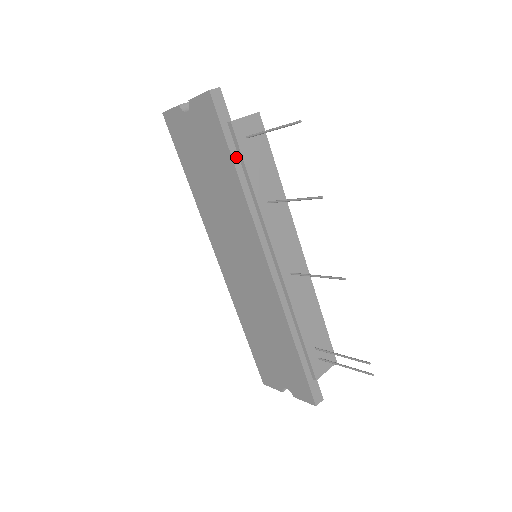
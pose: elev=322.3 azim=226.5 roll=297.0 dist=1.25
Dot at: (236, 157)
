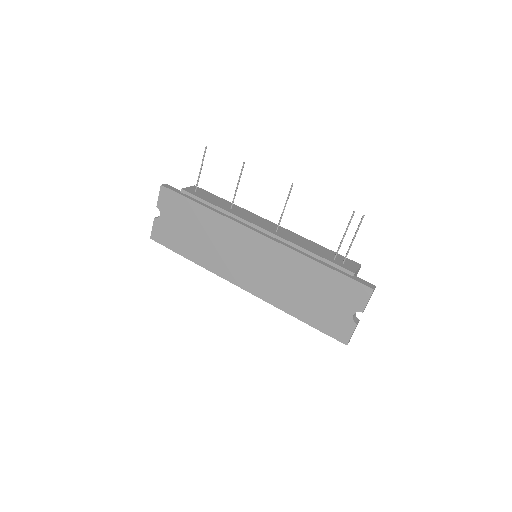
Dot at: (196, 201)
